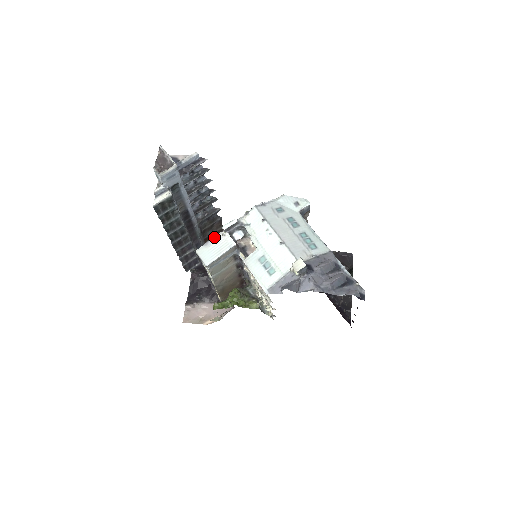
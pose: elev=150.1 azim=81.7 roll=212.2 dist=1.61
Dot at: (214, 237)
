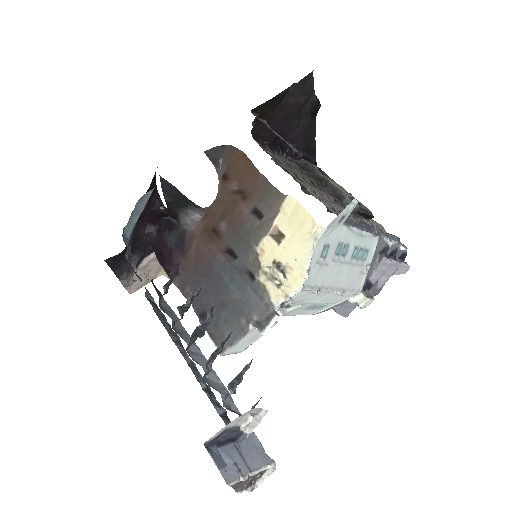
Dot at: (244, 337)
